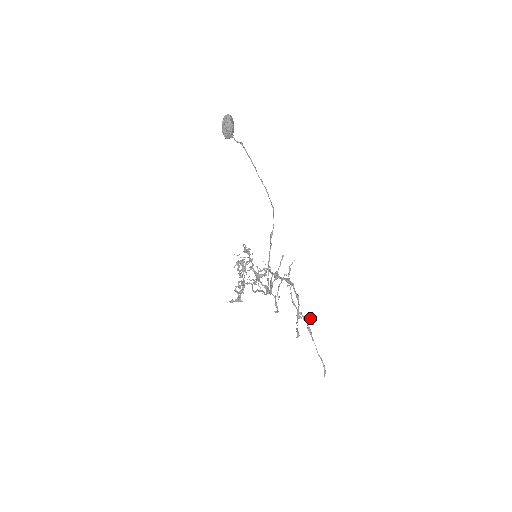
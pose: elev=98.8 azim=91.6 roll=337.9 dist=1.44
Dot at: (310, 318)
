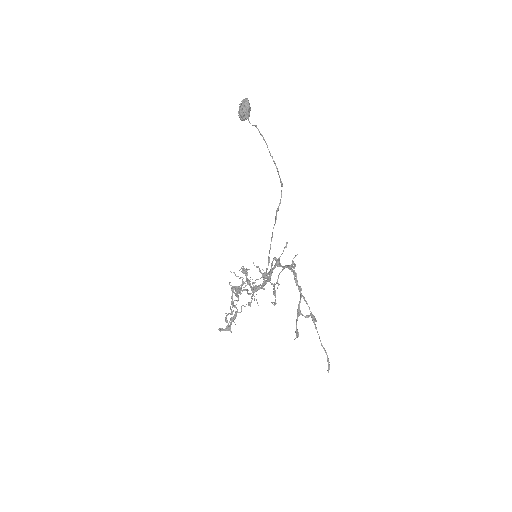
Dot at: occluded
